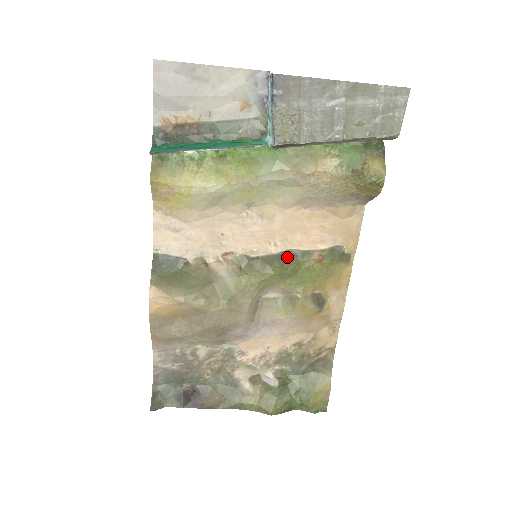
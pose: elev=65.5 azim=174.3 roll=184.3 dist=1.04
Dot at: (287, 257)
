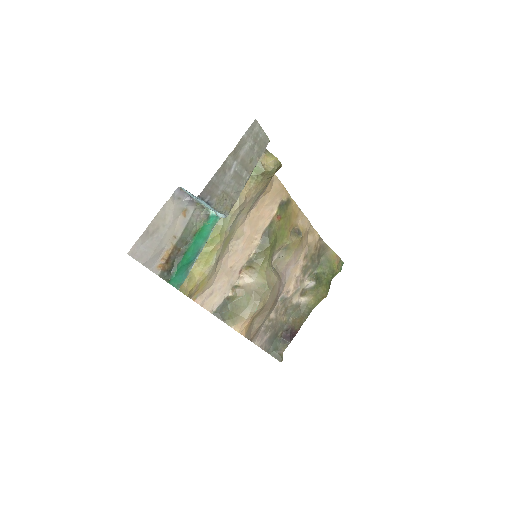
Dot at: (266, 237)
